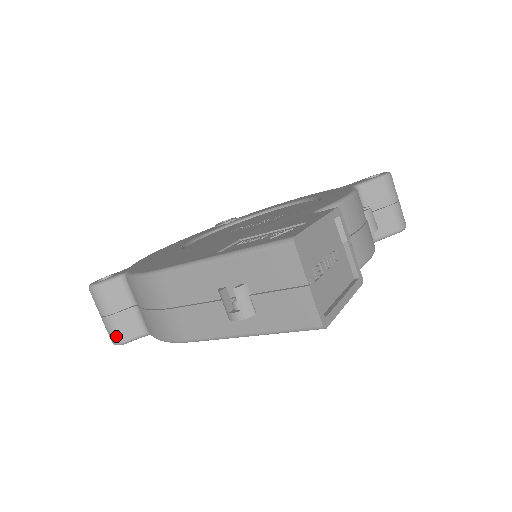
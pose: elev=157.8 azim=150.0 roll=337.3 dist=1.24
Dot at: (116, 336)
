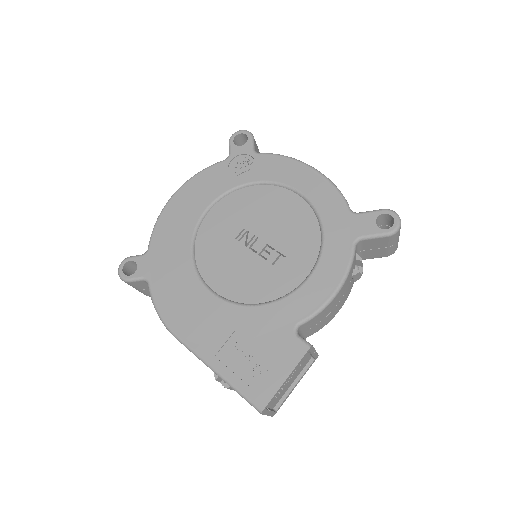
Dot at: (144, 294)
